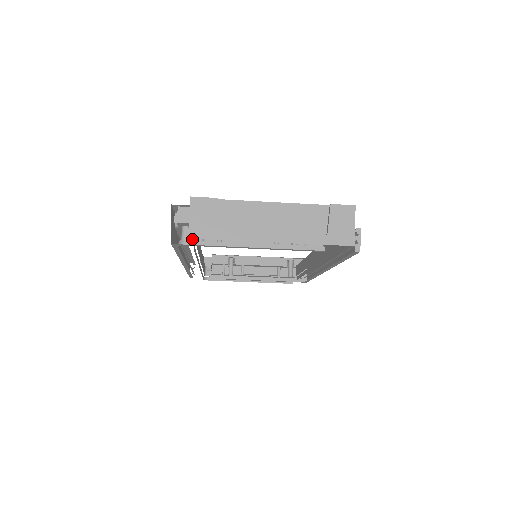
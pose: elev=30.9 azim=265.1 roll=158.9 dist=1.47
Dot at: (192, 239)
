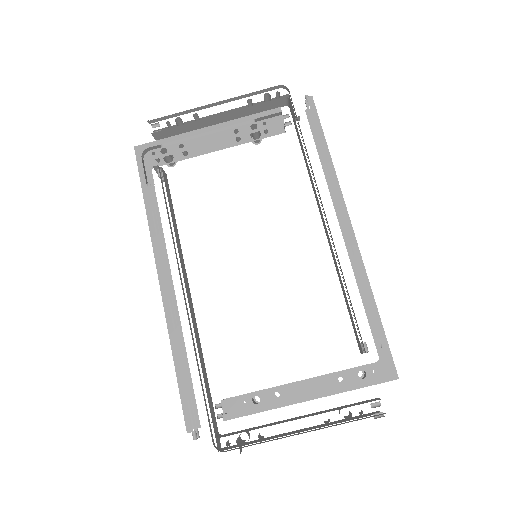
Dot at: occluded
